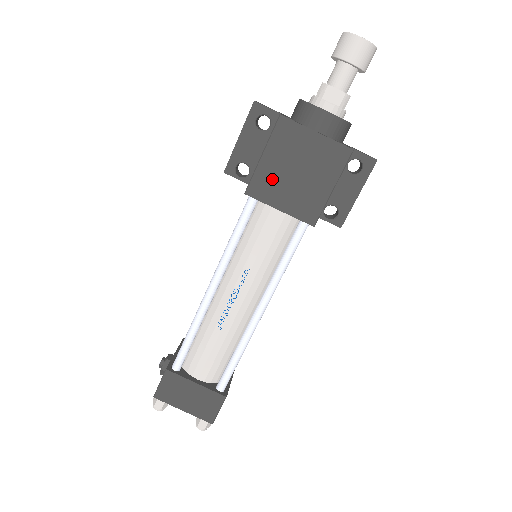
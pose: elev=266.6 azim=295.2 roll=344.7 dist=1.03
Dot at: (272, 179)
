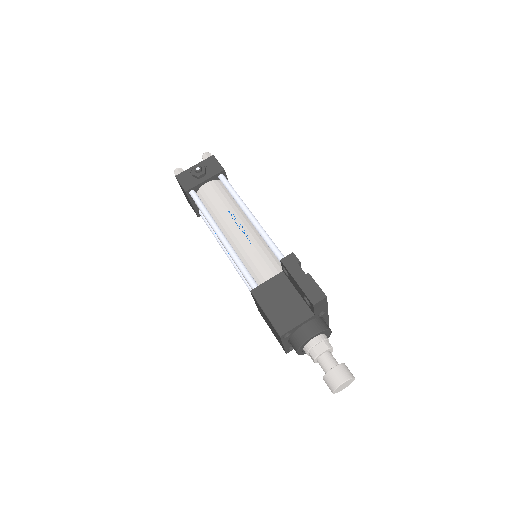
Dot at: occluded
